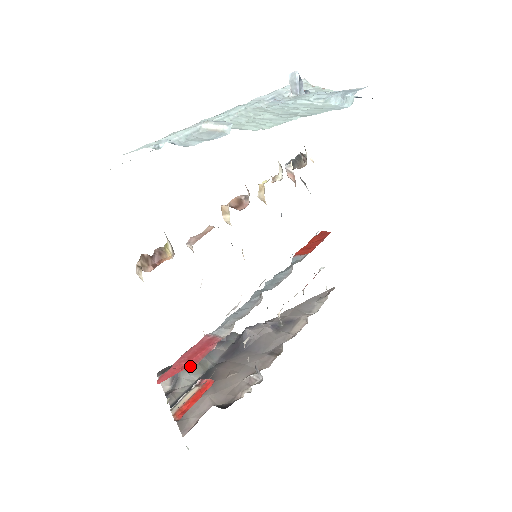
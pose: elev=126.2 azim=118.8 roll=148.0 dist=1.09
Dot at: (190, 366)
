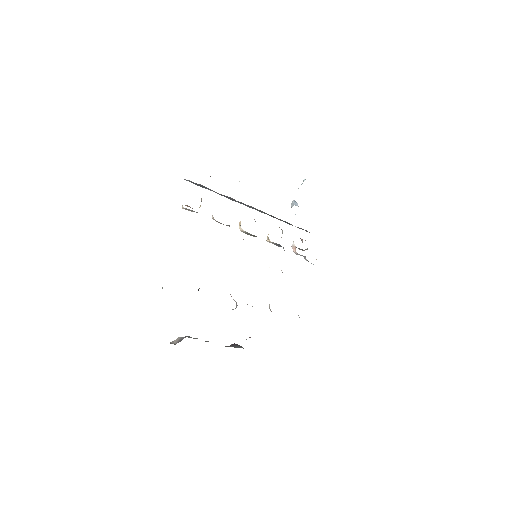
Dot at: occluded
